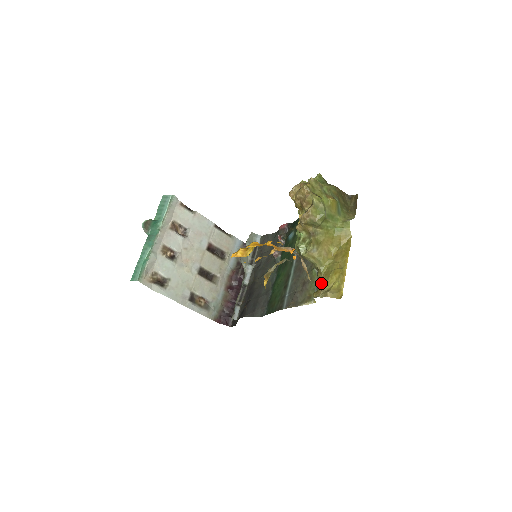
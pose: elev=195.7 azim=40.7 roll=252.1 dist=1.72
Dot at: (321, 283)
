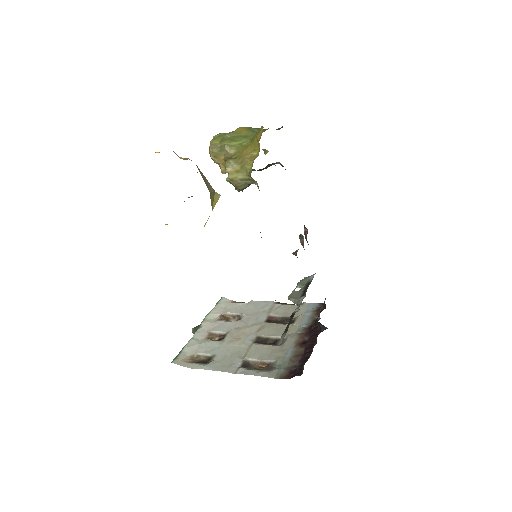
Dot at: occluded
